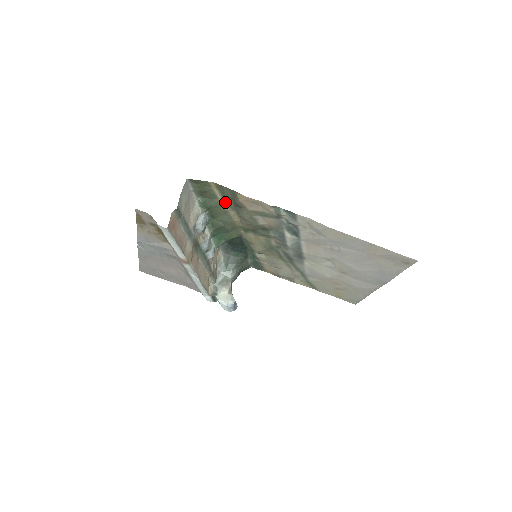
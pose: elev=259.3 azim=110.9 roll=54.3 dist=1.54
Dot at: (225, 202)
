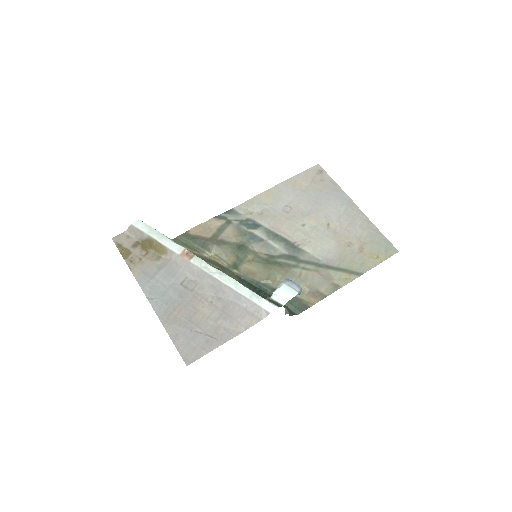
Dot at: (192, 250)
